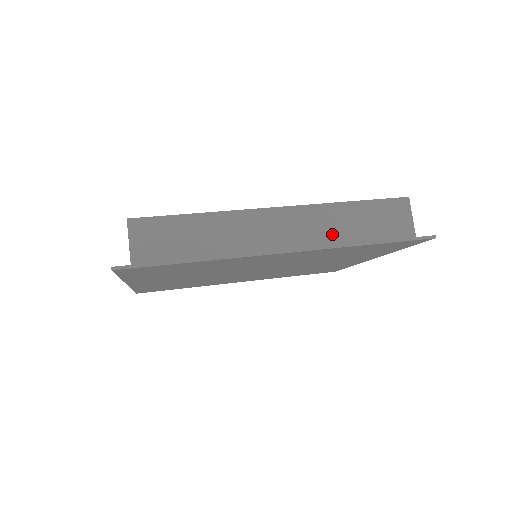
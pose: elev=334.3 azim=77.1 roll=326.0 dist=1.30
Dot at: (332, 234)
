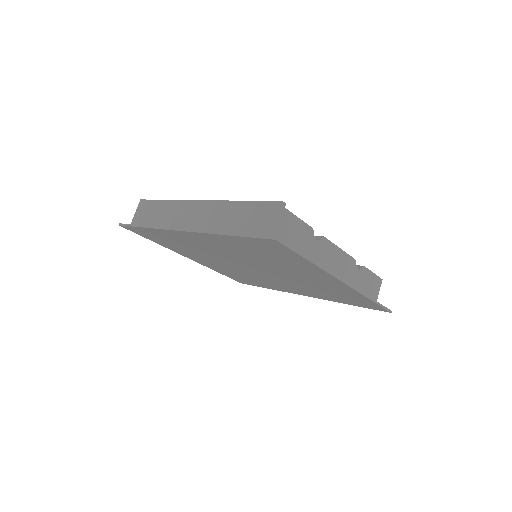
Dot at: (218, 224)
